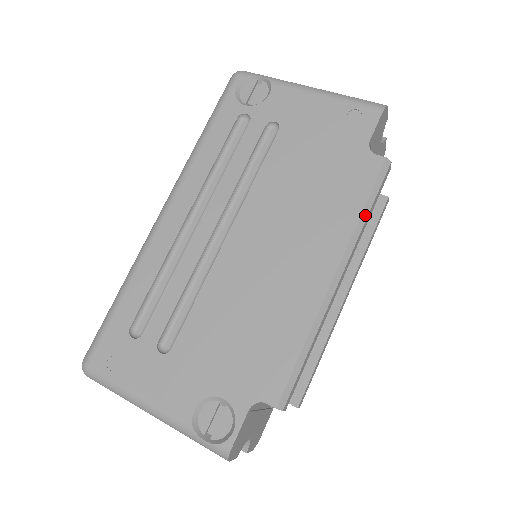
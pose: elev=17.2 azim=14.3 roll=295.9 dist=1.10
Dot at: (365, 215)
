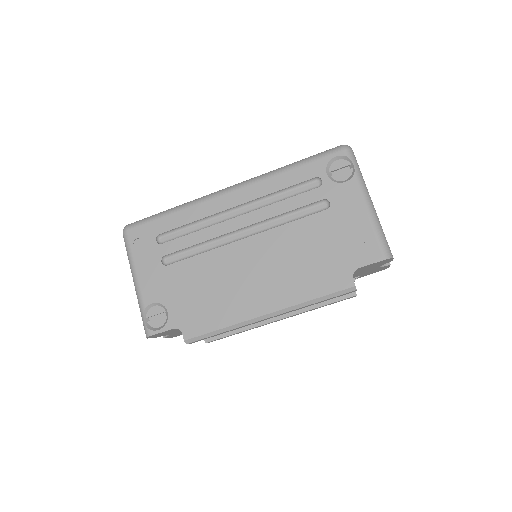
Dot at: (313, 302)
